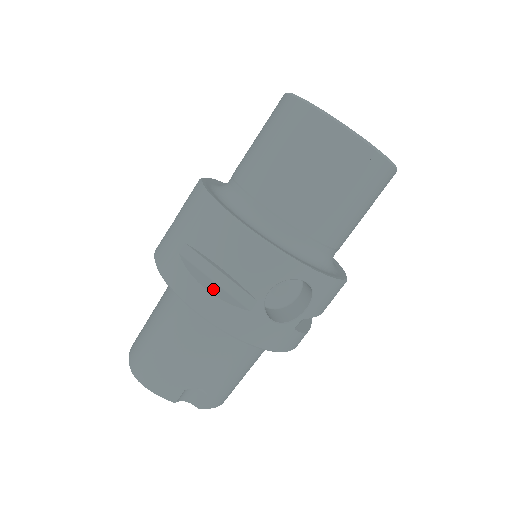
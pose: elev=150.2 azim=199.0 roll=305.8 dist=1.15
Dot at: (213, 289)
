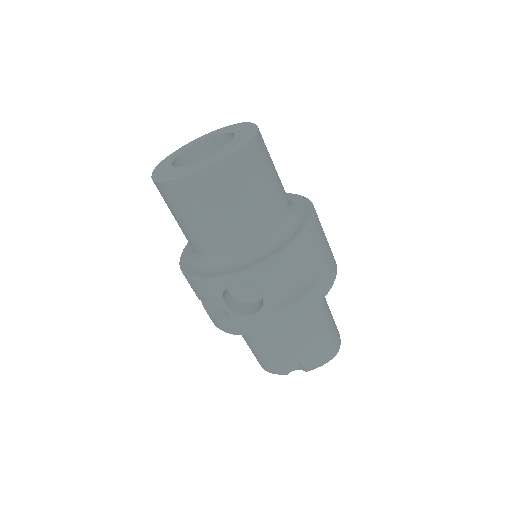
Dot at: (214, 313)
